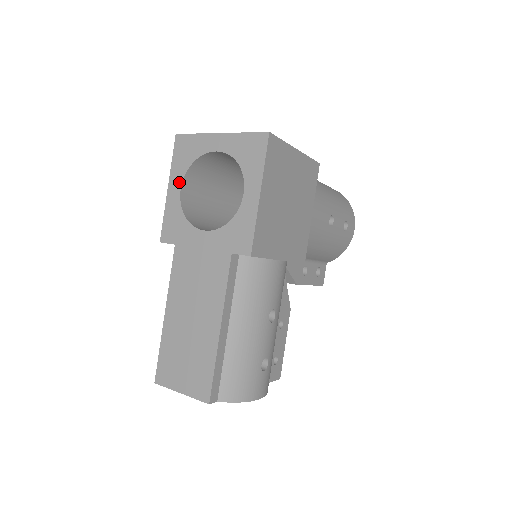
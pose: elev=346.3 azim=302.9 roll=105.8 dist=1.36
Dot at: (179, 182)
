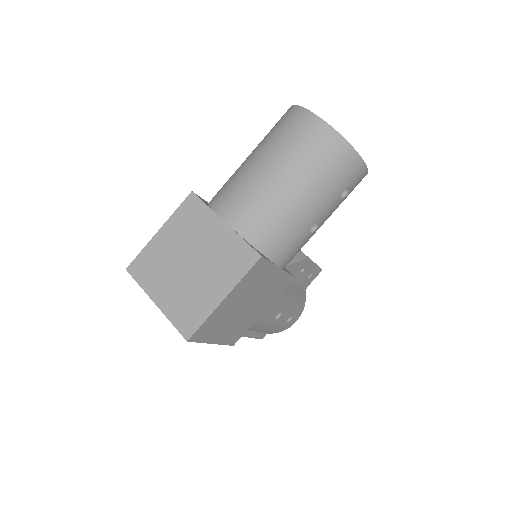
Dot at: occluded
